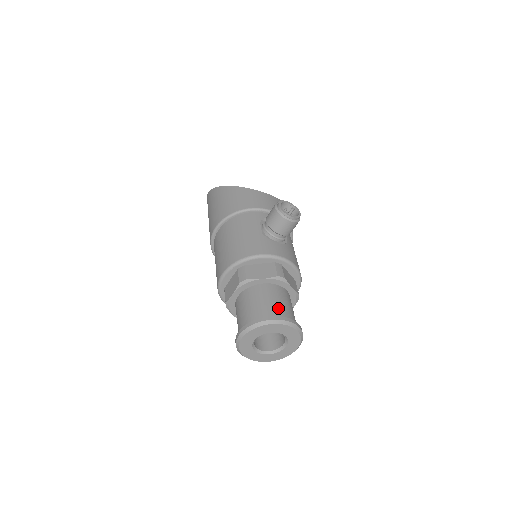
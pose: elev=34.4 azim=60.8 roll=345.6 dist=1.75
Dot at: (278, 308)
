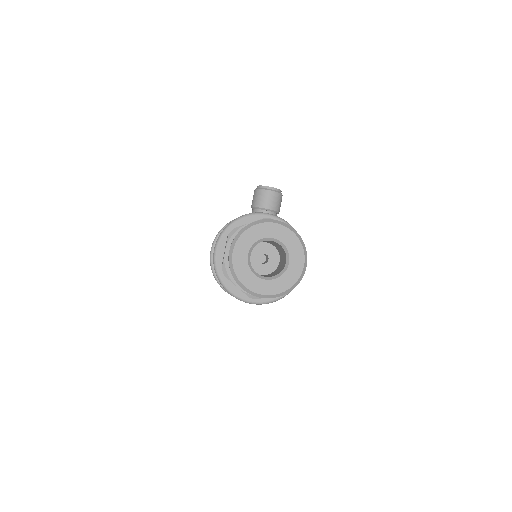
Dot at: occluded
